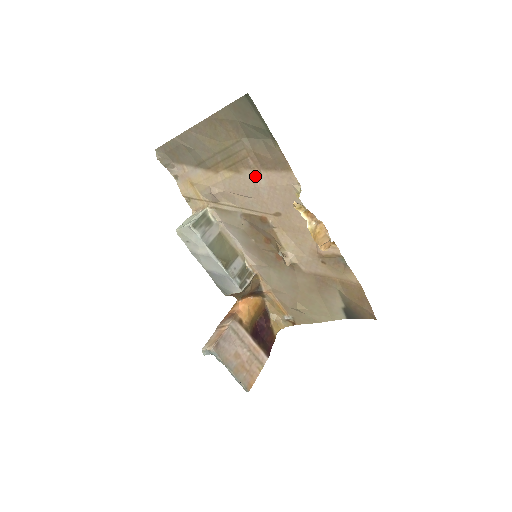
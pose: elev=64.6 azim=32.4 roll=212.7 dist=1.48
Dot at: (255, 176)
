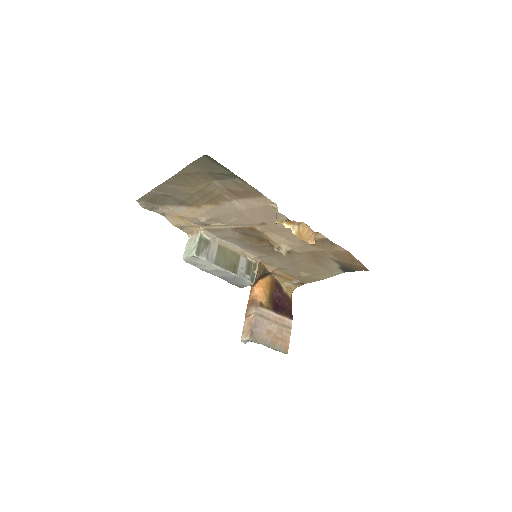
Dot at: (234, 204)
